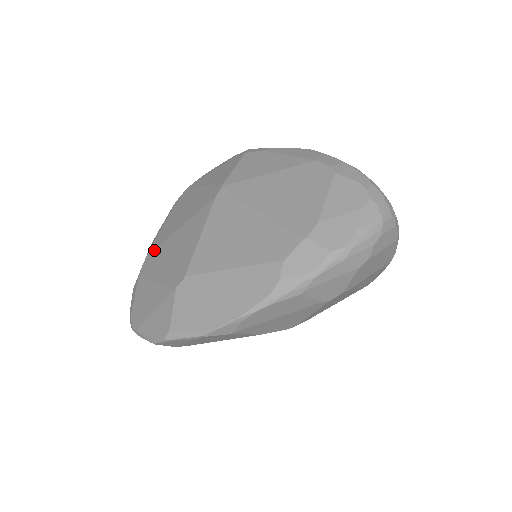
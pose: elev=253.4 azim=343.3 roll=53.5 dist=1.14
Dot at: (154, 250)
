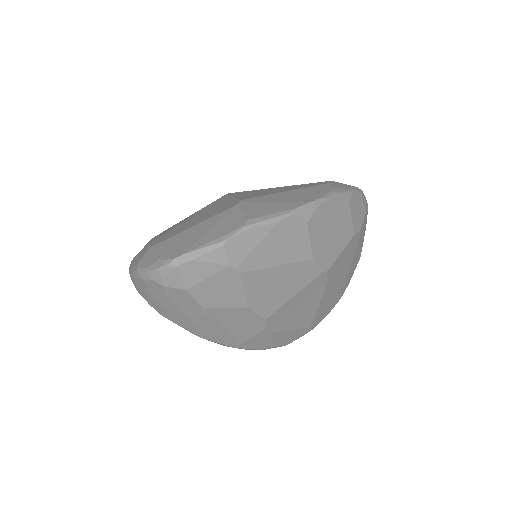
Dot at: (161, 235)
